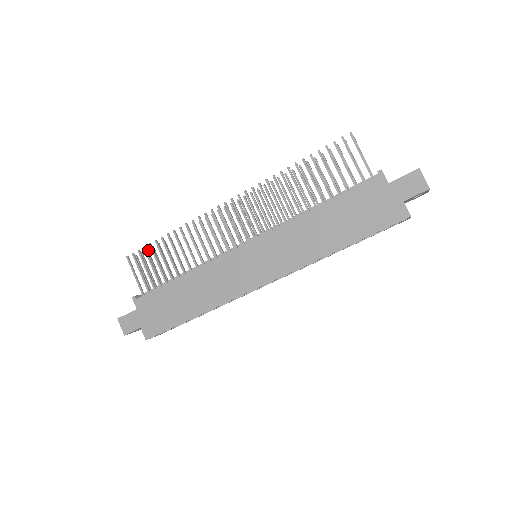
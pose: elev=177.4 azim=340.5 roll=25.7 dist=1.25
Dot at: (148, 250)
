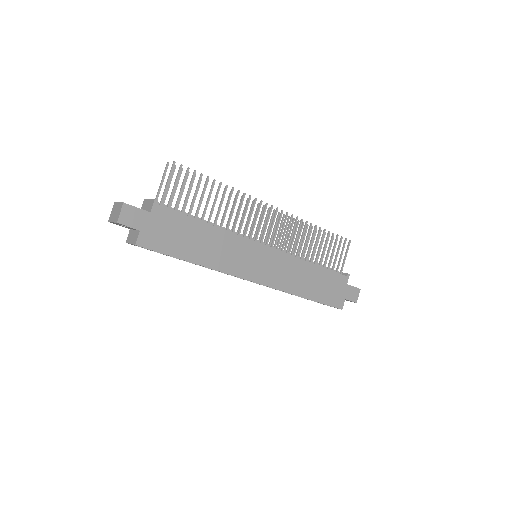
Dot at: (182, 170)
